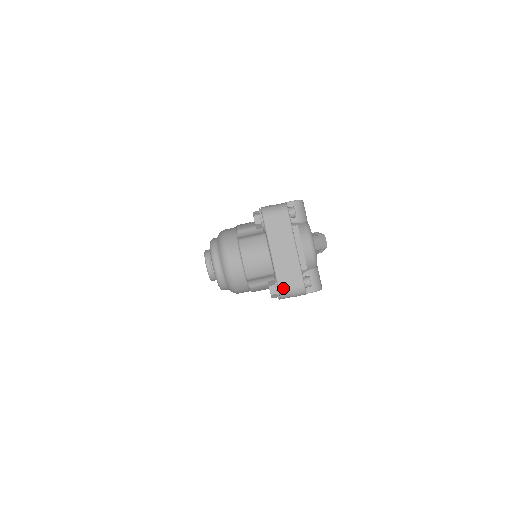
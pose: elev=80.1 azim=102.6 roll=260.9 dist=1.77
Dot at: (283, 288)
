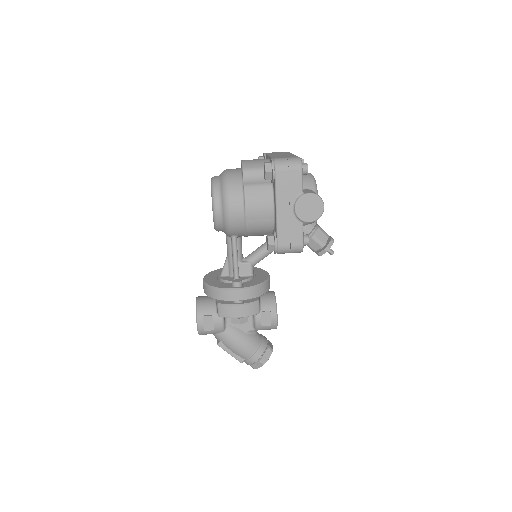
Dot at: (278, 158)
